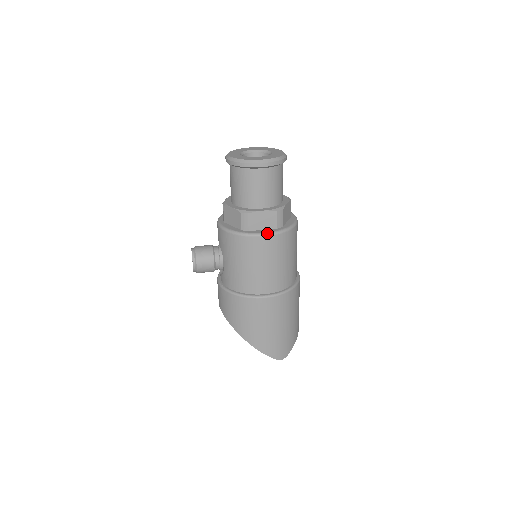
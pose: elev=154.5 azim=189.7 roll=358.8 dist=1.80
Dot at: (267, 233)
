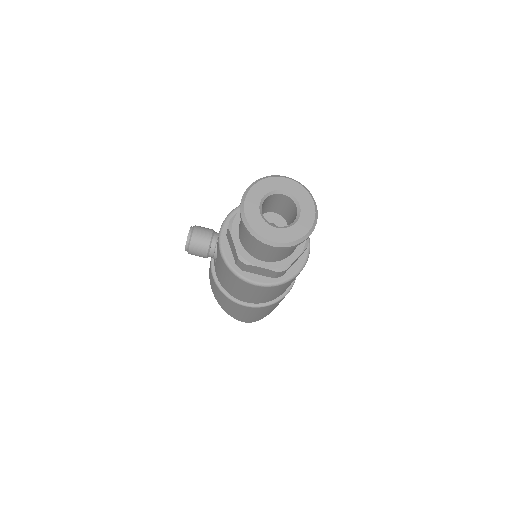
Dot at: (259, 284)
